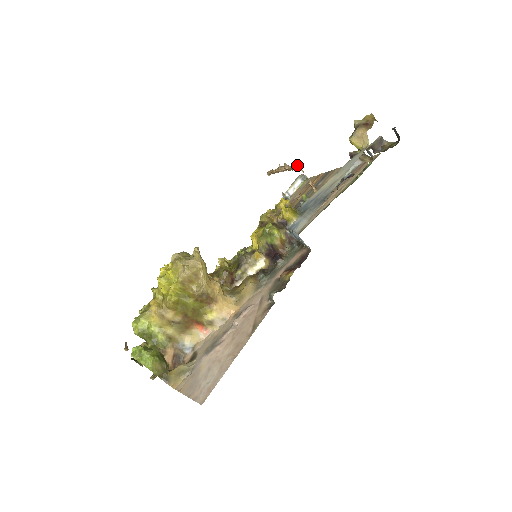
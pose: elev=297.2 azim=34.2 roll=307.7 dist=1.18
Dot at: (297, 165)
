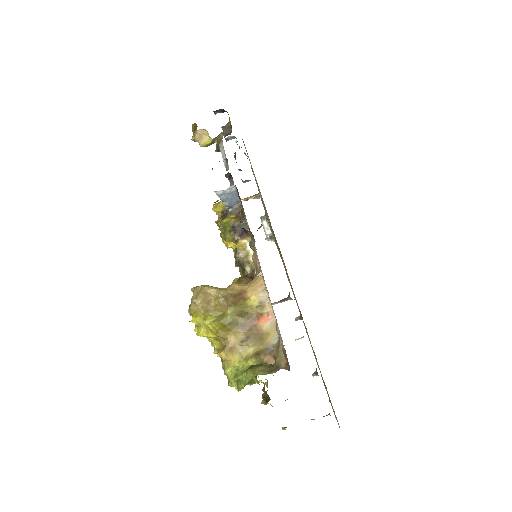
Dot at: occluded
